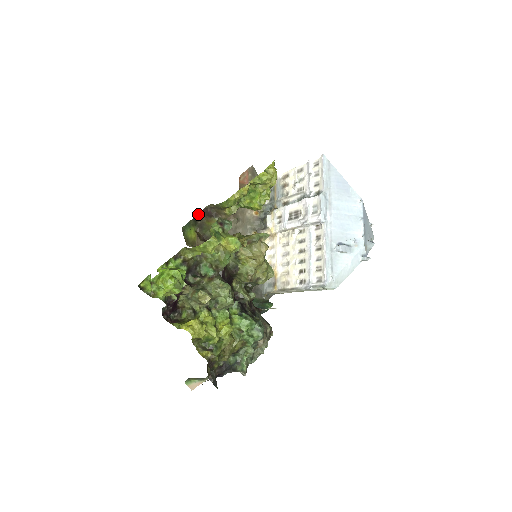
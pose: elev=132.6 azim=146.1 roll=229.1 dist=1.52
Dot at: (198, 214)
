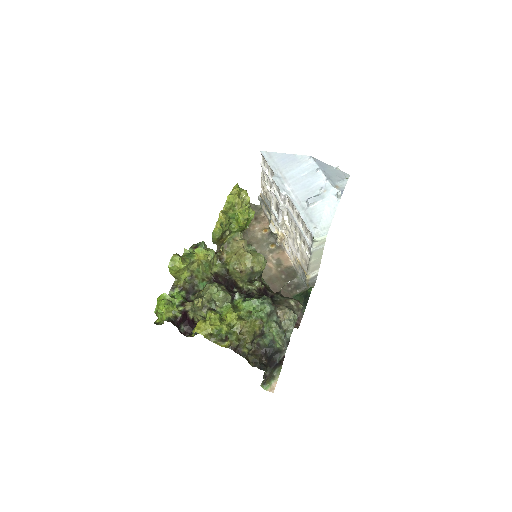
Dot at: occluded
